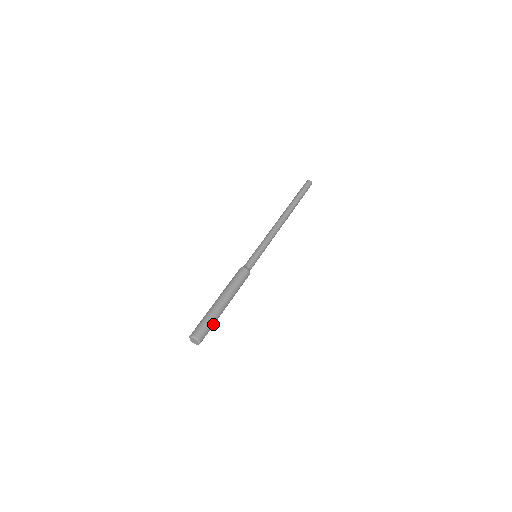
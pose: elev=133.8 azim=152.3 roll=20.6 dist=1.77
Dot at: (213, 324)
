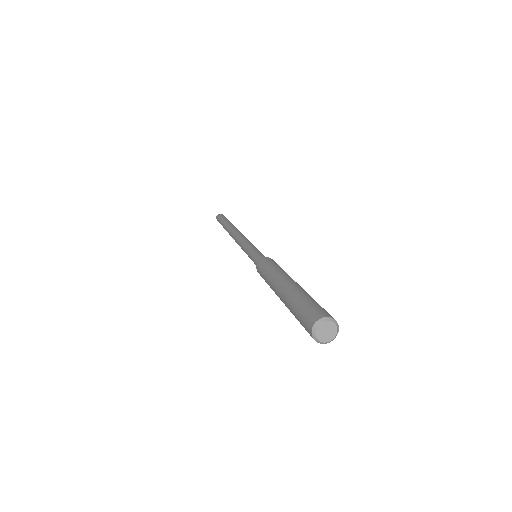
Dot at: (314, 301)
